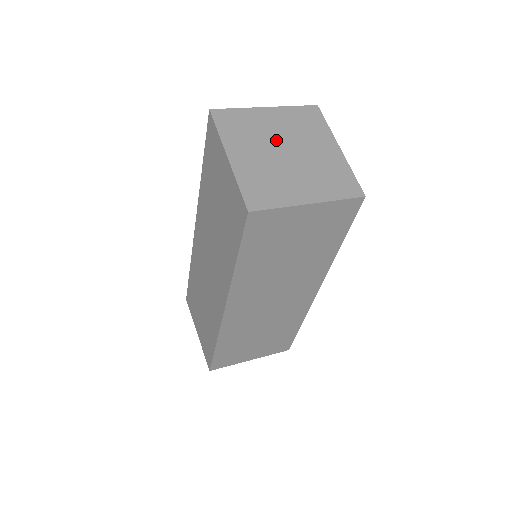
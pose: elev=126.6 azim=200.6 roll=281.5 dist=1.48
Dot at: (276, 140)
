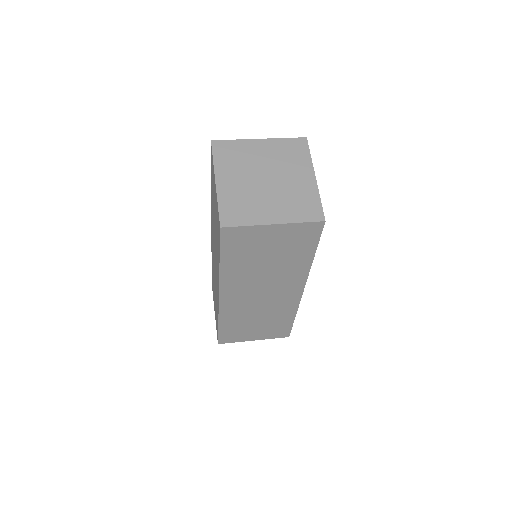
Dot at: (260, 168)
